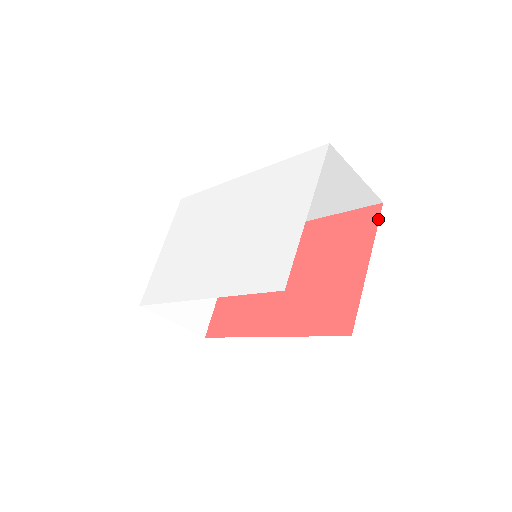
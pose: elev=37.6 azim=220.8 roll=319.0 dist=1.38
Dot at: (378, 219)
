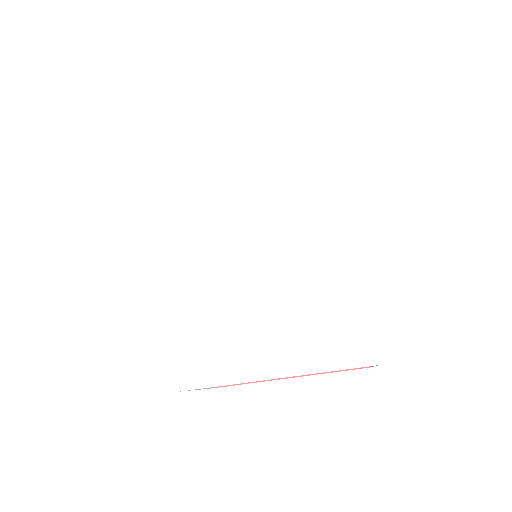
Dot at: (348, 369)
